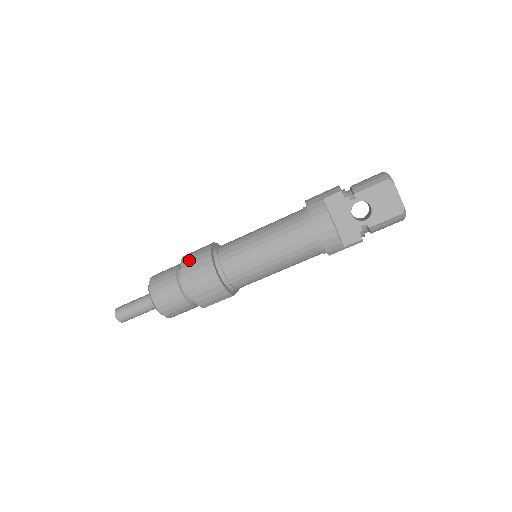
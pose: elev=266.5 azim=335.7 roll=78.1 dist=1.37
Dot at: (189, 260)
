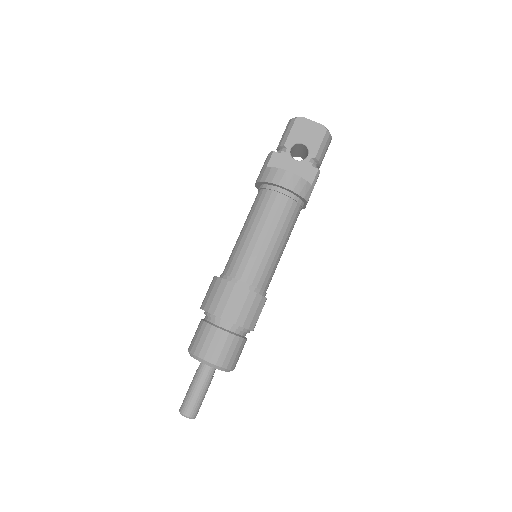
Dot at: (208, 300)
